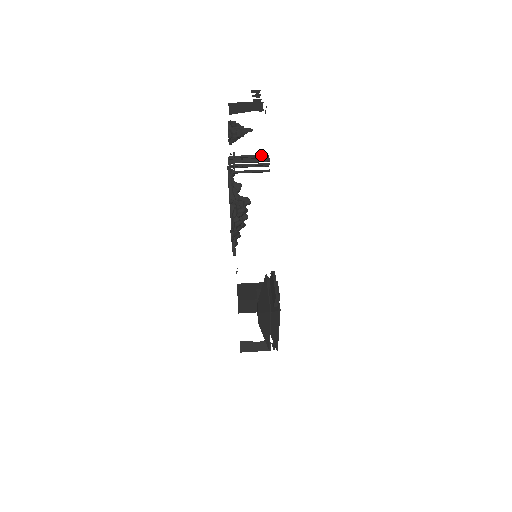
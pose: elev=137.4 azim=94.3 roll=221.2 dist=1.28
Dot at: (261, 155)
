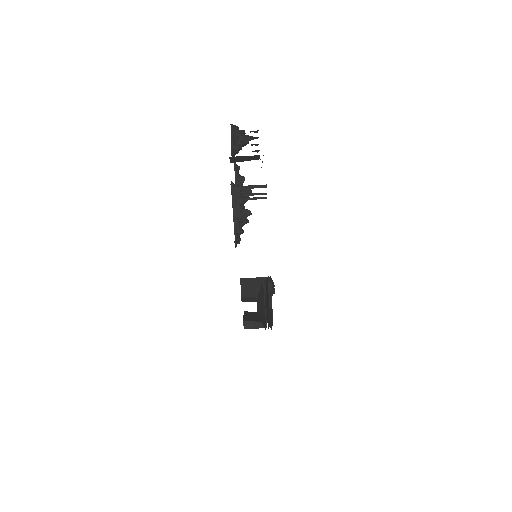
Dot at: (259, 186)
